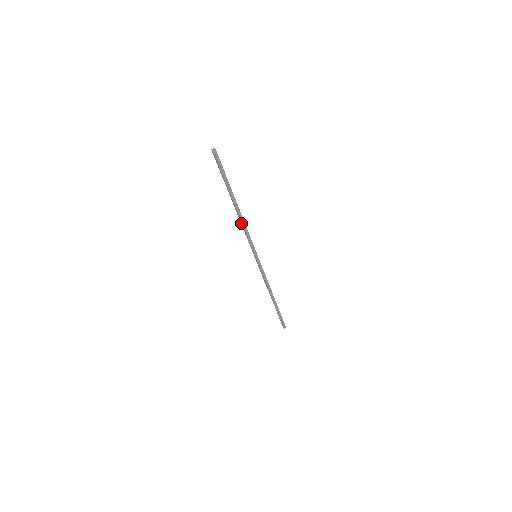
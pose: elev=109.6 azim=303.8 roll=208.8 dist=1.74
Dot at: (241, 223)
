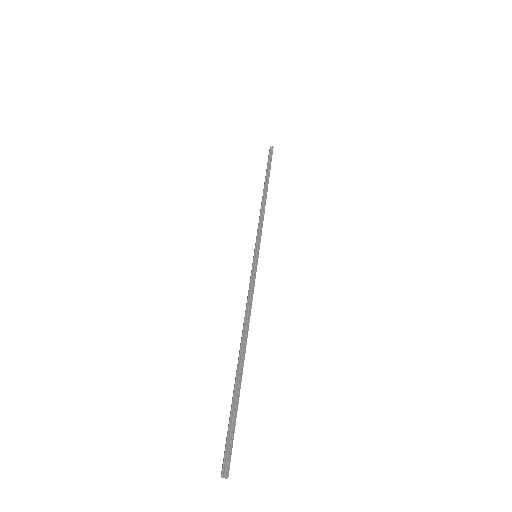
Dot at: (245, 316)
